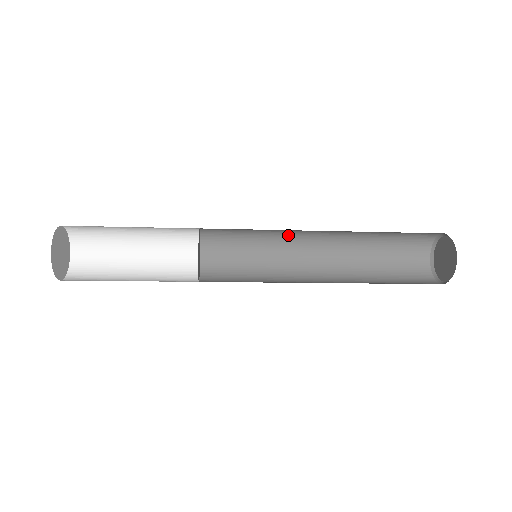
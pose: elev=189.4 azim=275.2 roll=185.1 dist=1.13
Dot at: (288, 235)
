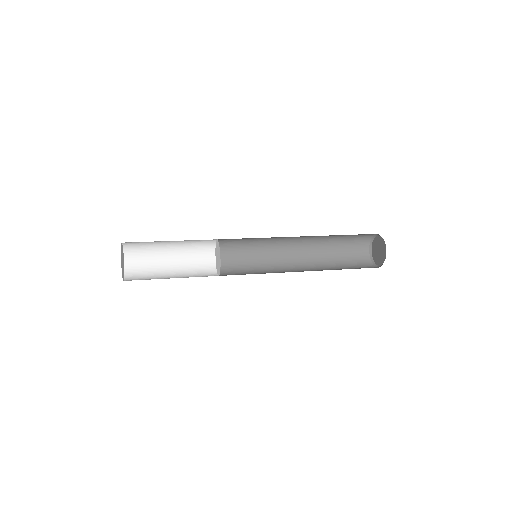
Dot at: (276, 238)
